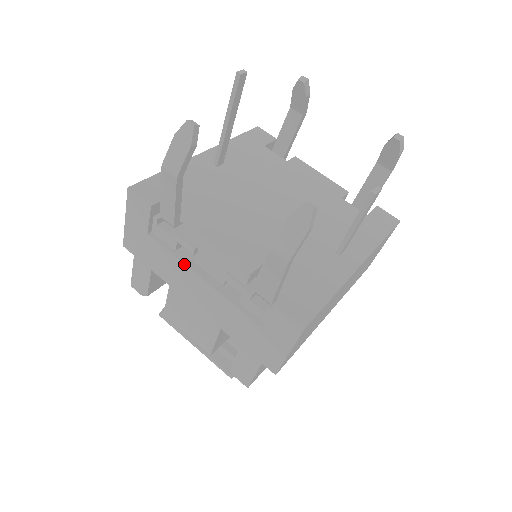
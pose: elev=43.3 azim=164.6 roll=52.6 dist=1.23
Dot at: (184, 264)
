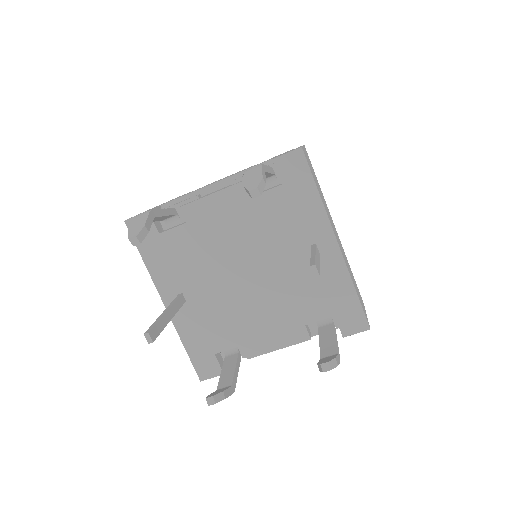
Dot at: occluded
